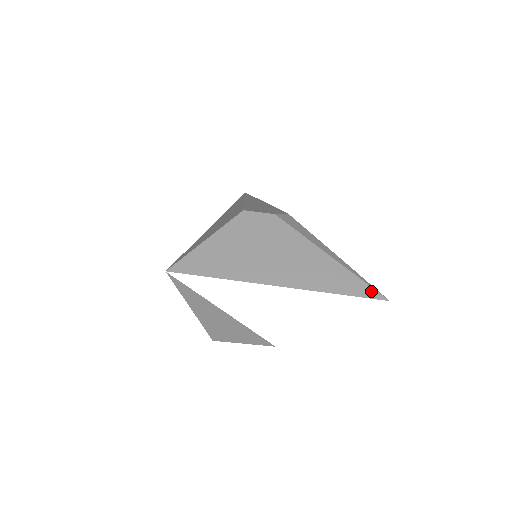
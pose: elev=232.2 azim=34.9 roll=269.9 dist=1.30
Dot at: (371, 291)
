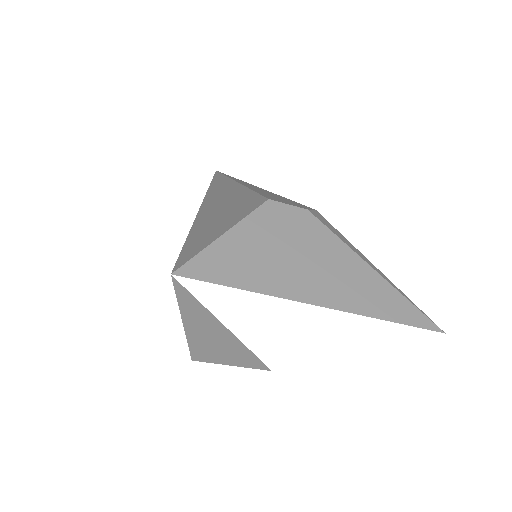
Dot at: (425, 320)
